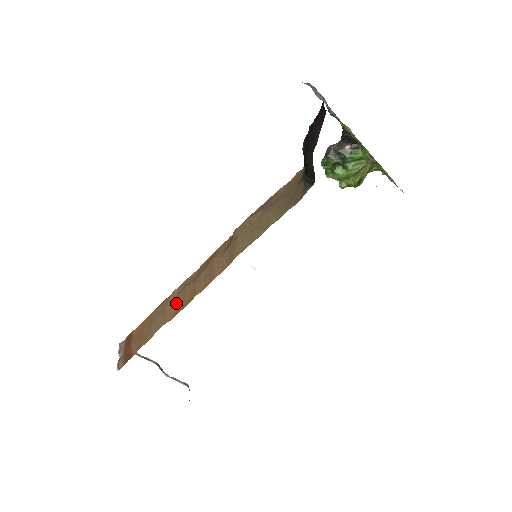
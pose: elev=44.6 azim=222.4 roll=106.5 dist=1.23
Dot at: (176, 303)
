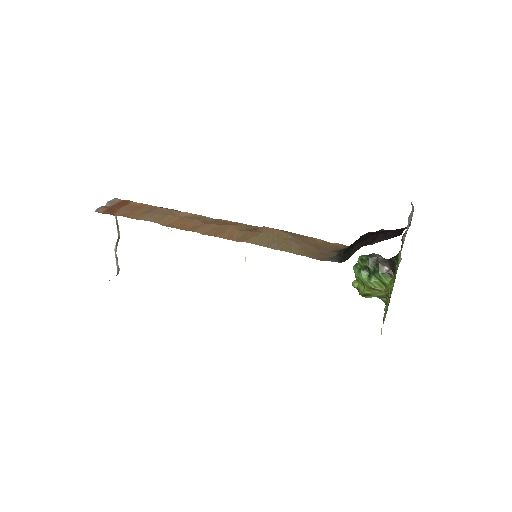
Dot at: (178, 220)
